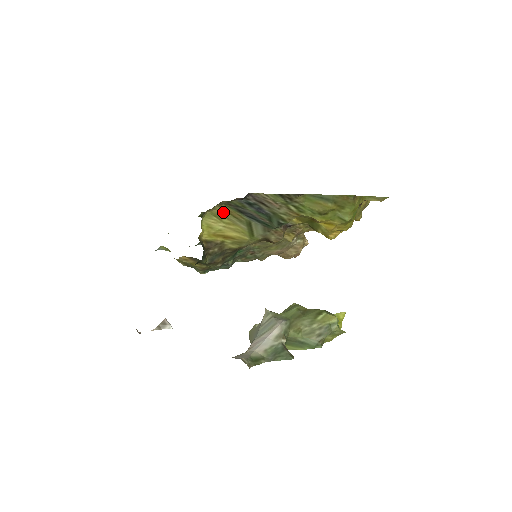
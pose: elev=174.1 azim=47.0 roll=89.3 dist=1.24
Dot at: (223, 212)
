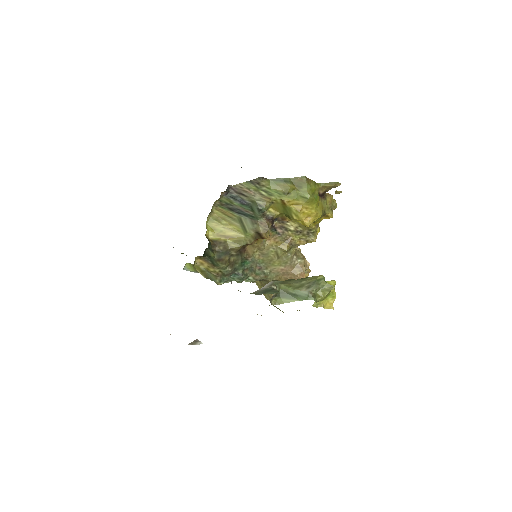
Dot at: (220, 215)
